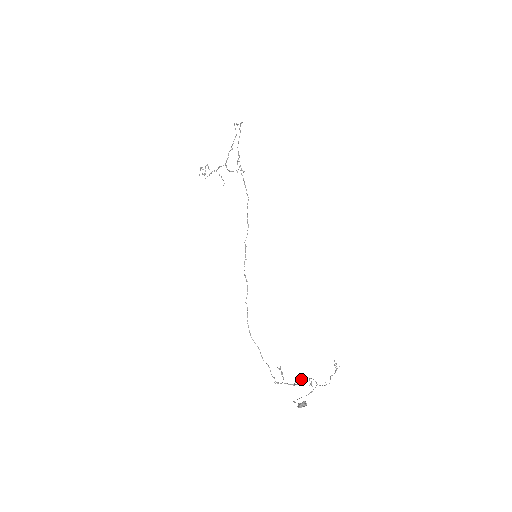
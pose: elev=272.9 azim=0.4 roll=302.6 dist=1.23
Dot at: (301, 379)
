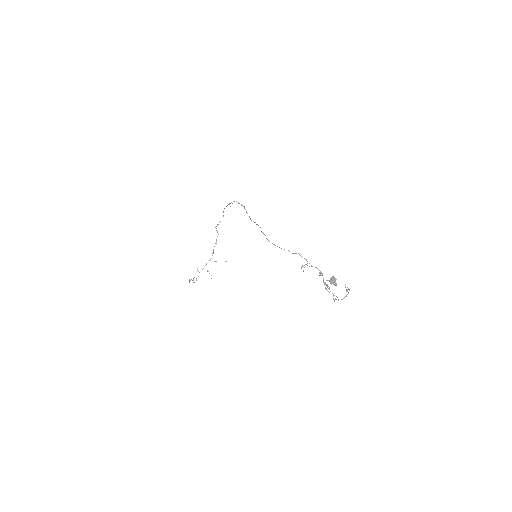
Dot at: occluded
